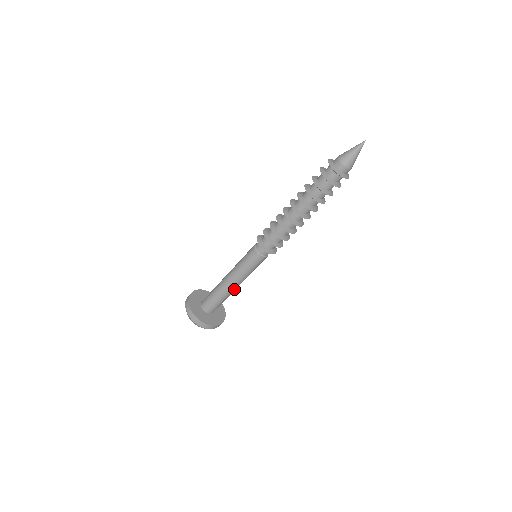
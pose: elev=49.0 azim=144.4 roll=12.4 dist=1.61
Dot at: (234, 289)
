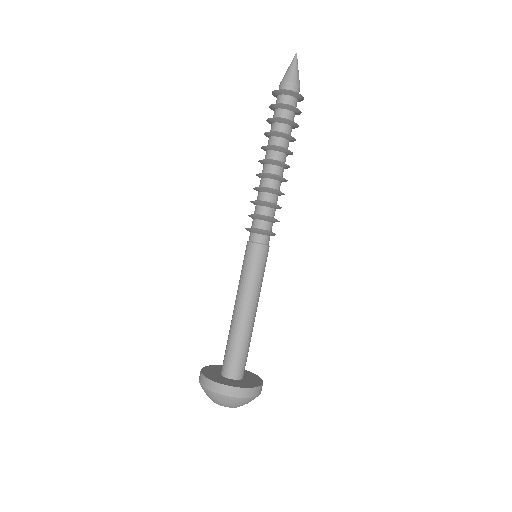
Dot at: (254, 318)
